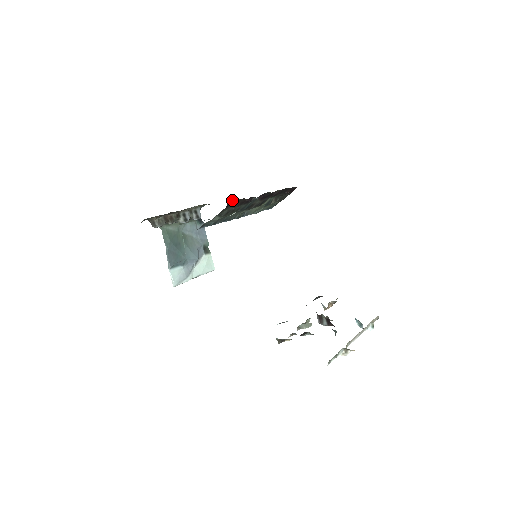
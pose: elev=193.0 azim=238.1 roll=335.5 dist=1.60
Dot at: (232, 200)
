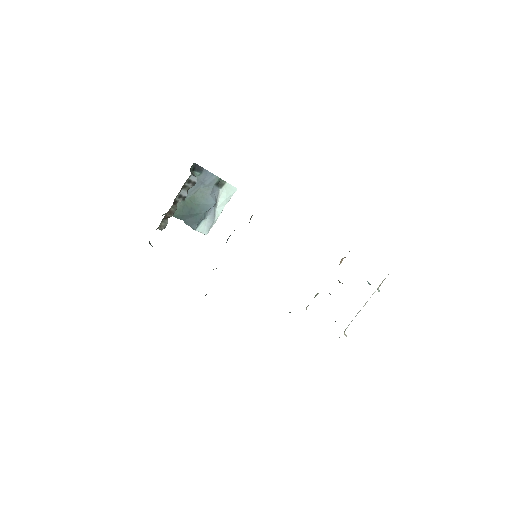
Dot at: occluded
